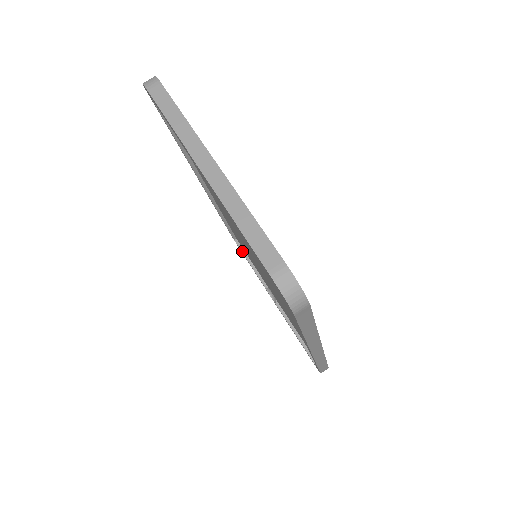
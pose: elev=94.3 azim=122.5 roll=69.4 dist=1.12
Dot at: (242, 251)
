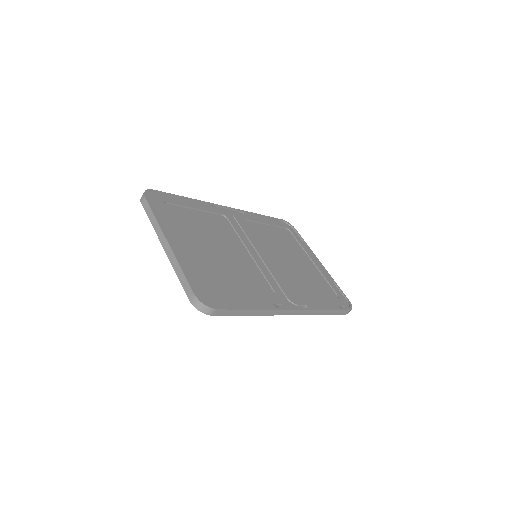
Dot at: occluded
